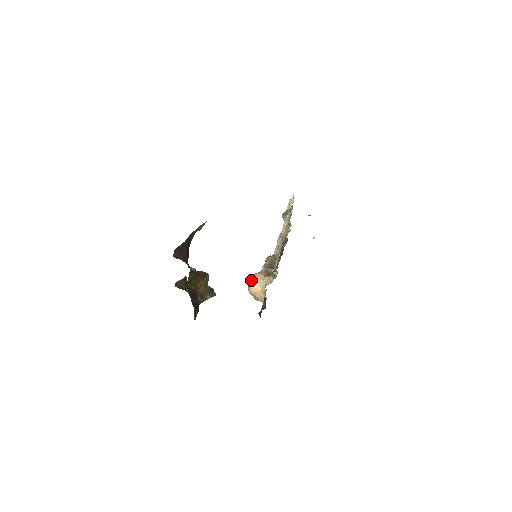
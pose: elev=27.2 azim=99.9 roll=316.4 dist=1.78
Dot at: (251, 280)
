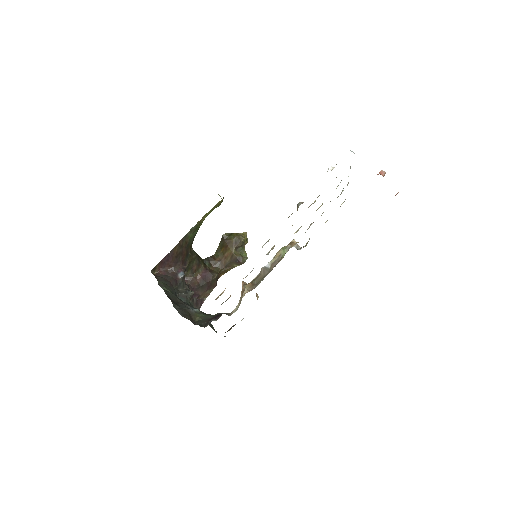
Dot at: occluded
